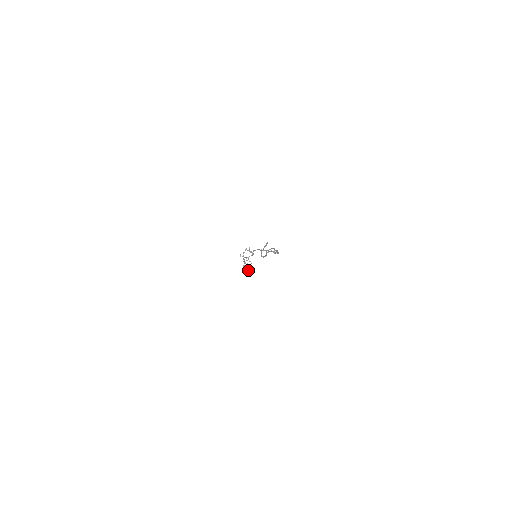
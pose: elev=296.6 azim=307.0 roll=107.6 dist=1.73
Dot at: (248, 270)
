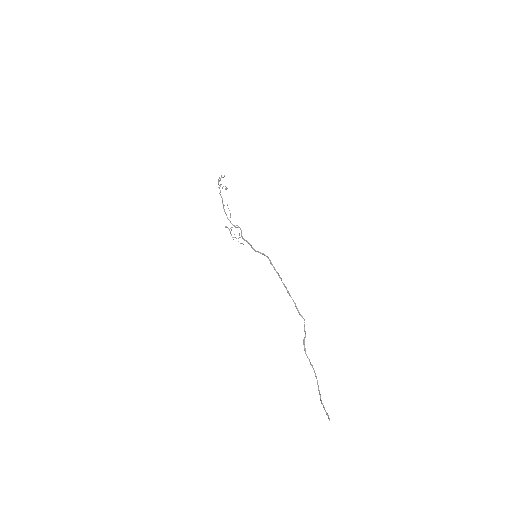
Dot at: (222, 177)
